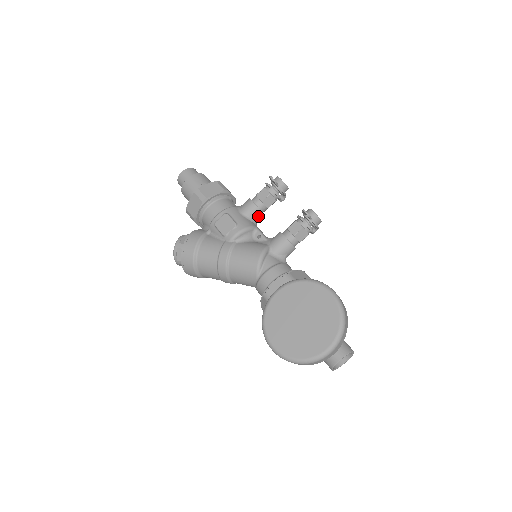
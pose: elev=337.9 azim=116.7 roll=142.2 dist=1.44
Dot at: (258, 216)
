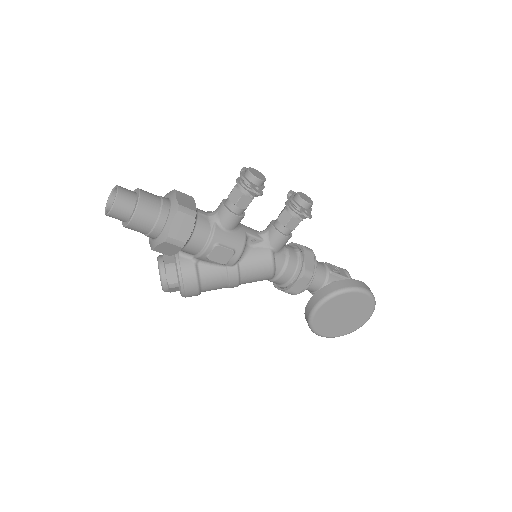
Dot at: occluded
